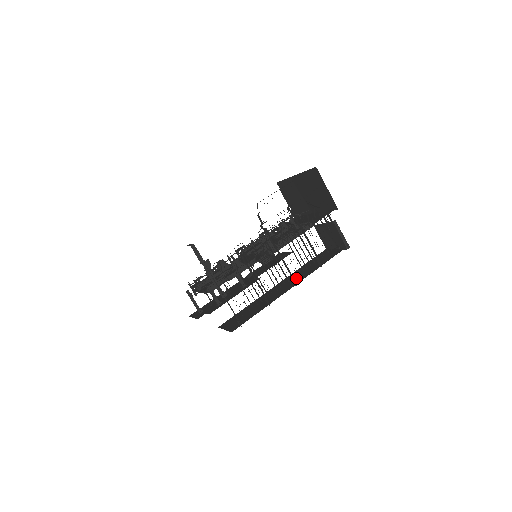
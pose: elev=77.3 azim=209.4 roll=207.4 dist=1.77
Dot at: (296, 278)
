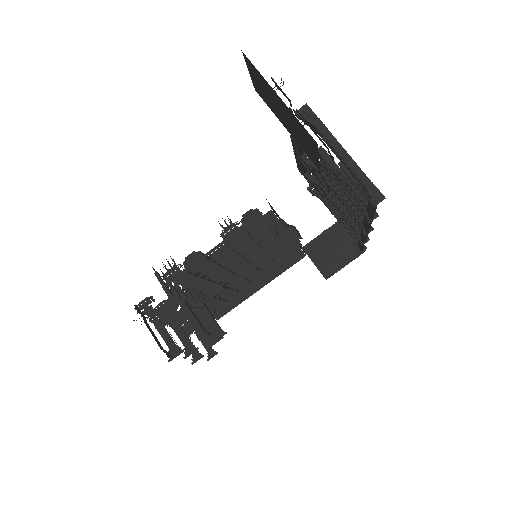
Dot at: occluded
